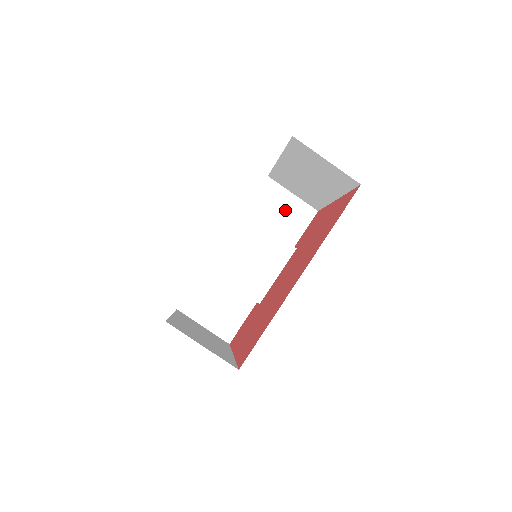
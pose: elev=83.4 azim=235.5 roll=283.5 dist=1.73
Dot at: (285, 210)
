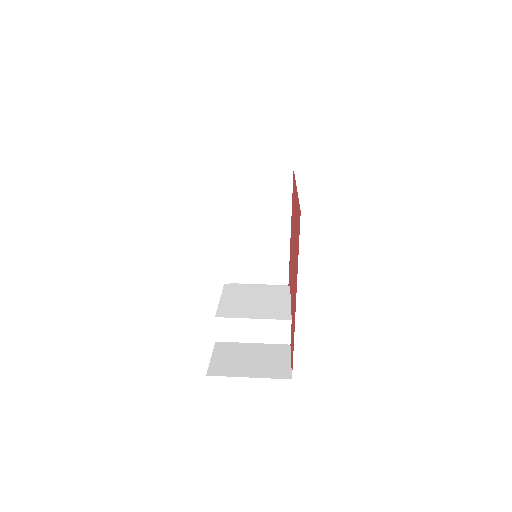
Dot at: occluded
